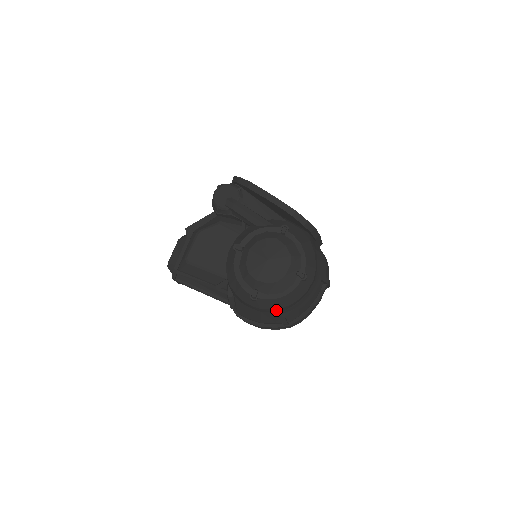
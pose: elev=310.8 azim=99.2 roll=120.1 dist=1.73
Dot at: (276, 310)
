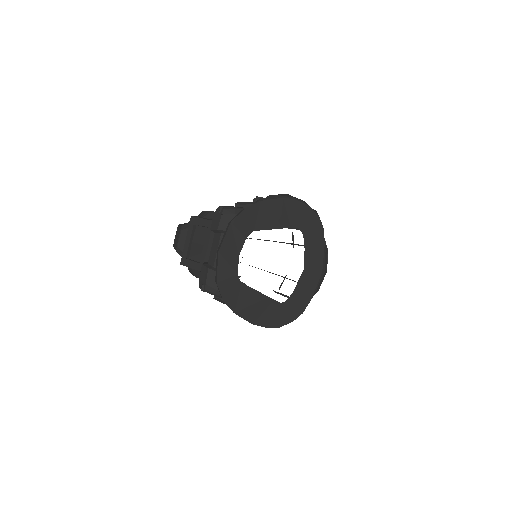
Dot at: occluded
